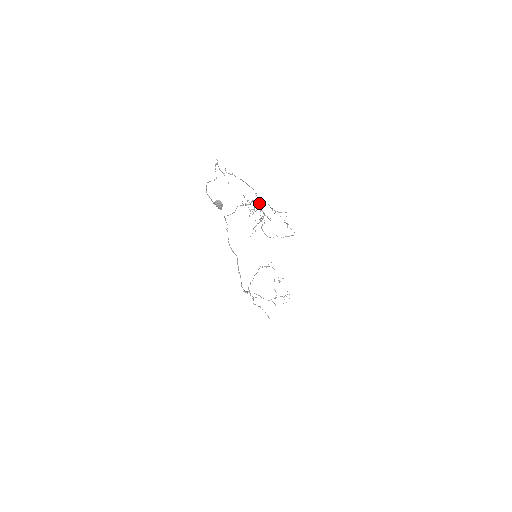
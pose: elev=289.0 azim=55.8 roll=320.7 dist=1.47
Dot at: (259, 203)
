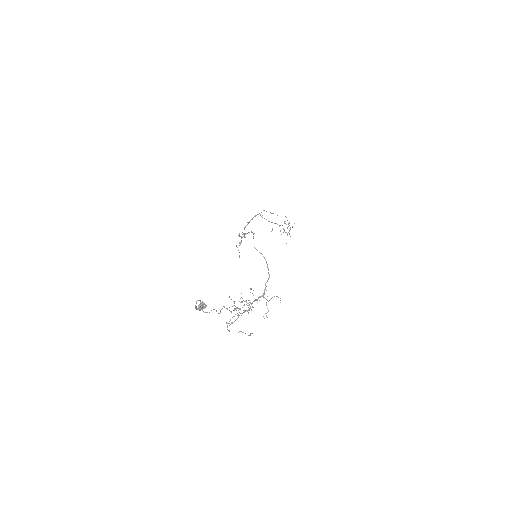
Dot at: occluded
